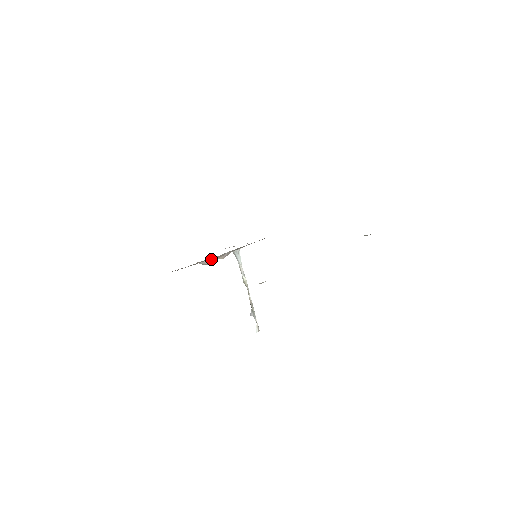
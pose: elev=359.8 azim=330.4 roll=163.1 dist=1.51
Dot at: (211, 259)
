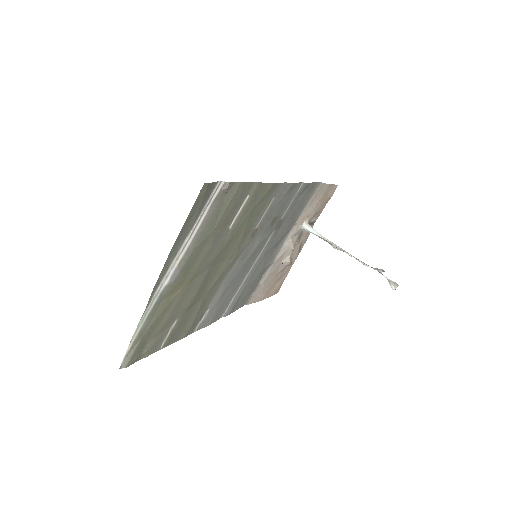
Dot at: (284, 259)
